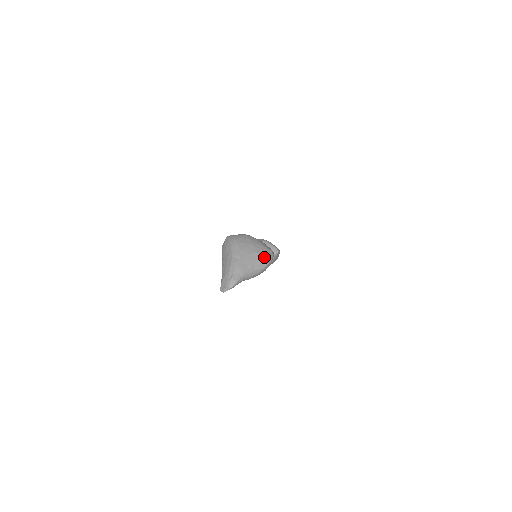
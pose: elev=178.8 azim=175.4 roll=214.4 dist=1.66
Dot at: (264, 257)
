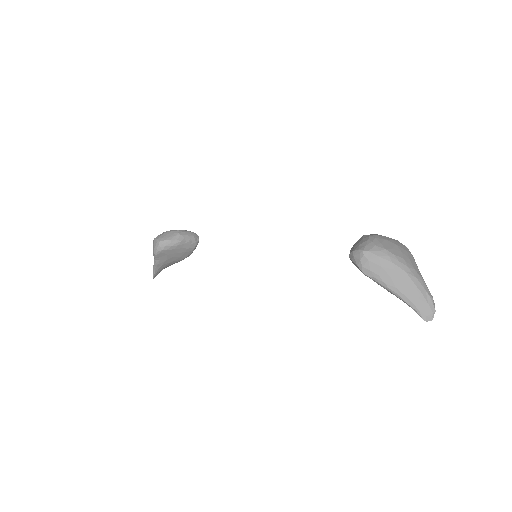
Dot at: occluded
